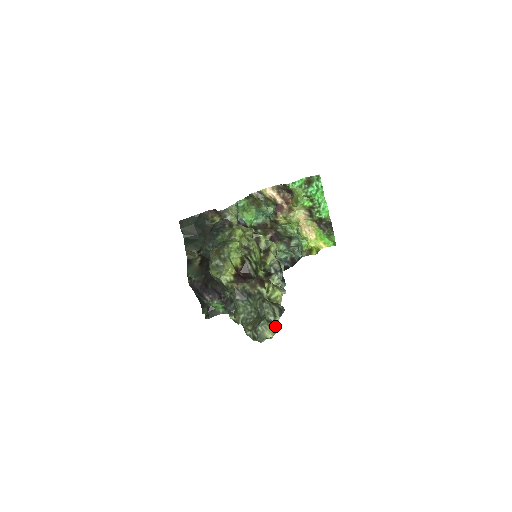
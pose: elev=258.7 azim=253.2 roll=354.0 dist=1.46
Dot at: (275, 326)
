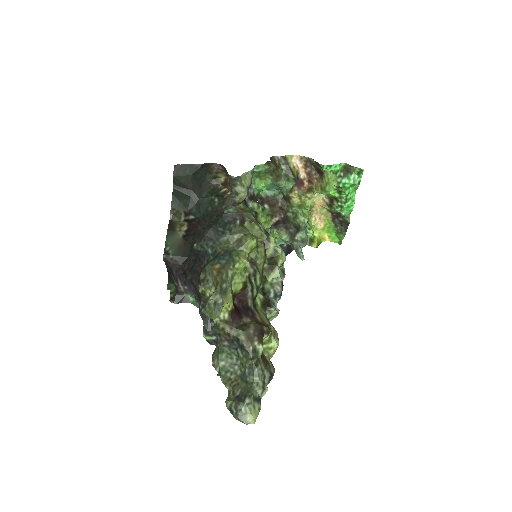
Dot at: occluded
